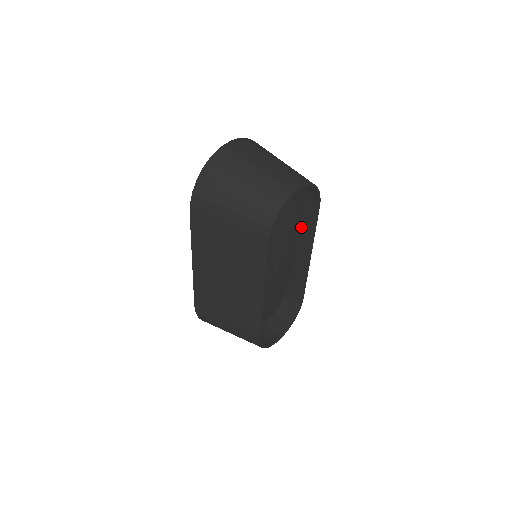
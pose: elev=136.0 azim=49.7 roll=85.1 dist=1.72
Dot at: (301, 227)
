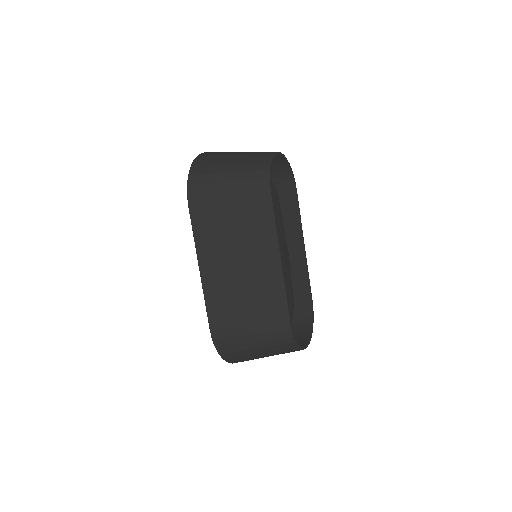
Dot at: (286, 224)
